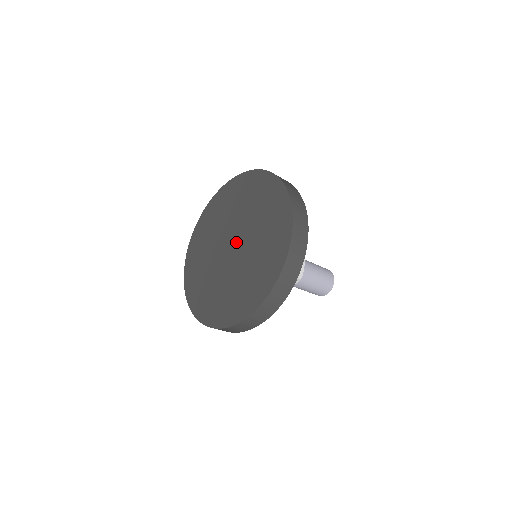
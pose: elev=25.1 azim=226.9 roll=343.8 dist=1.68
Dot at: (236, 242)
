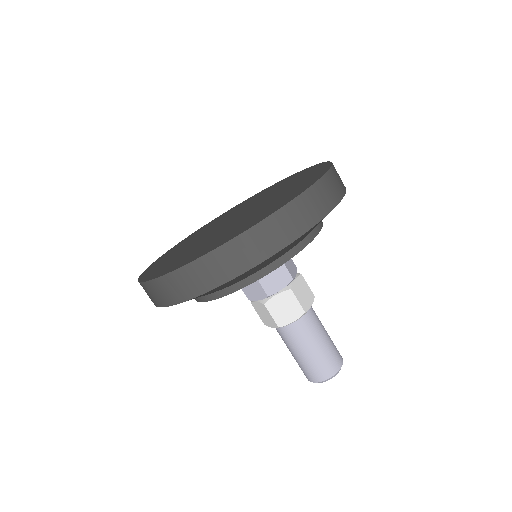
Dot at: (241, 213)
